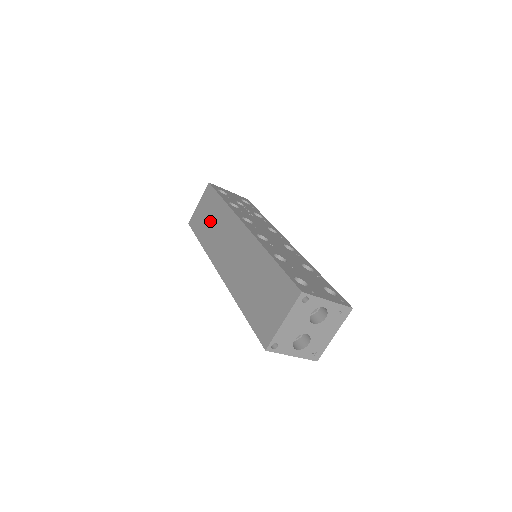
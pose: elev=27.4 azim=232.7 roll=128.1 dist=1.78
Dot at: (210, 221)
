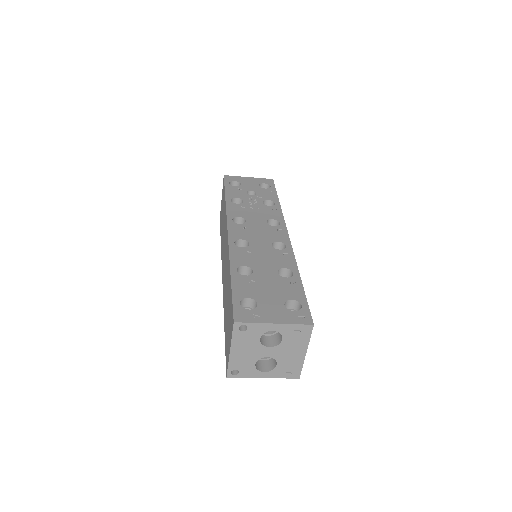
Dot at: (222, 220)
